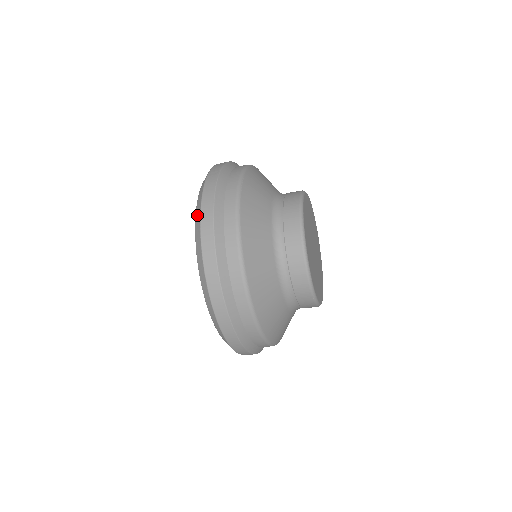
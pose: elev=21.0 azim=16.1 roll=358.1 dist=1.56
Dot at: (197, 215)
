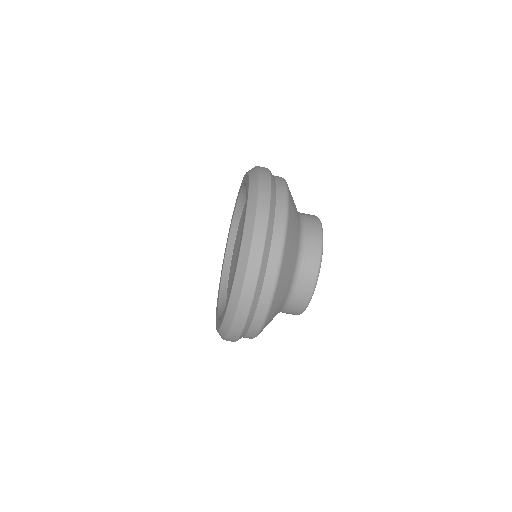
Dot at: (245, 243)
